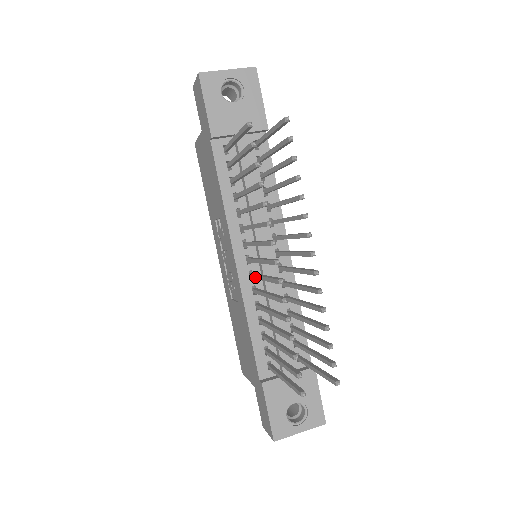
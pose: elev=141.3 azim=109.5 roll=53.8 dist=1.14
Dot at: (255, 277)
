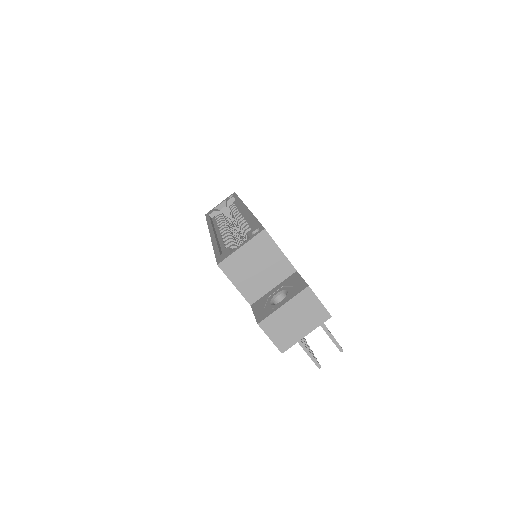
Dot at: occluded
